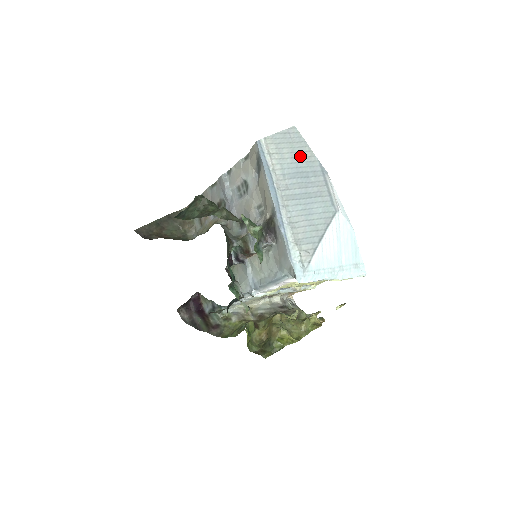
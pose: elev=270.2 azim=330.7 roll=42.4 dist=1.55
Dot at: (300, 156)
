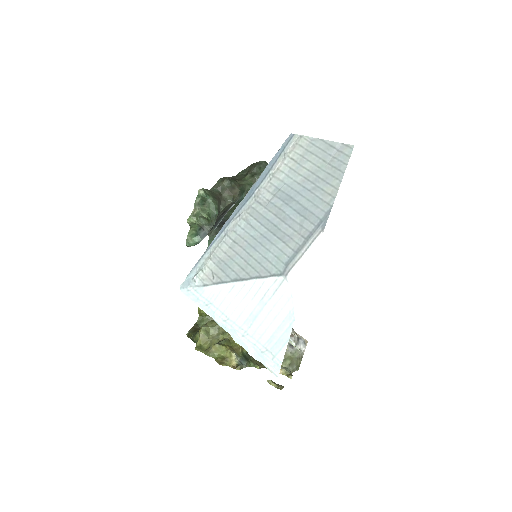
Dot at: (317, 184)
